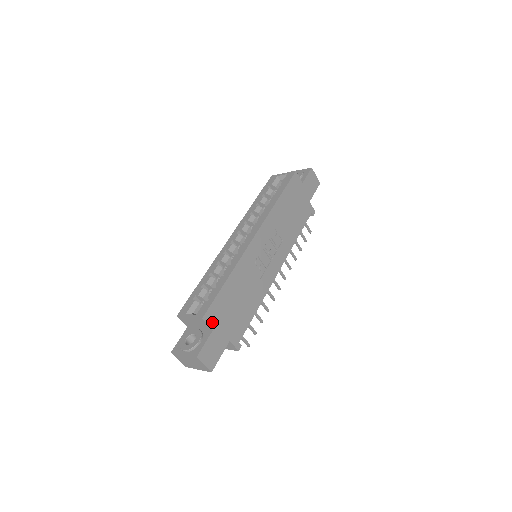
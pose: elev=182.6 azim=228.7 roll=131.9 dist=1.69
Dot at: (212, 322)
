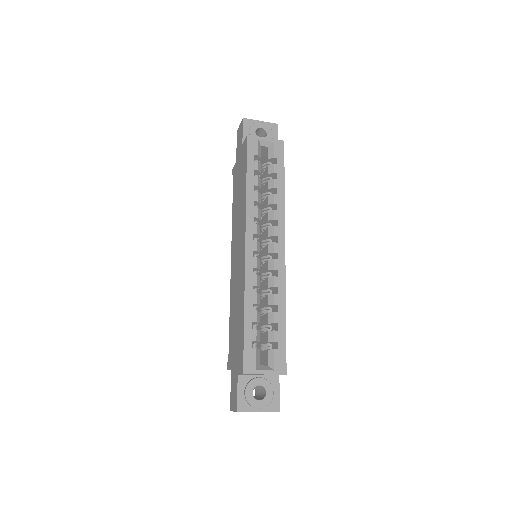
Dot at: occluded
